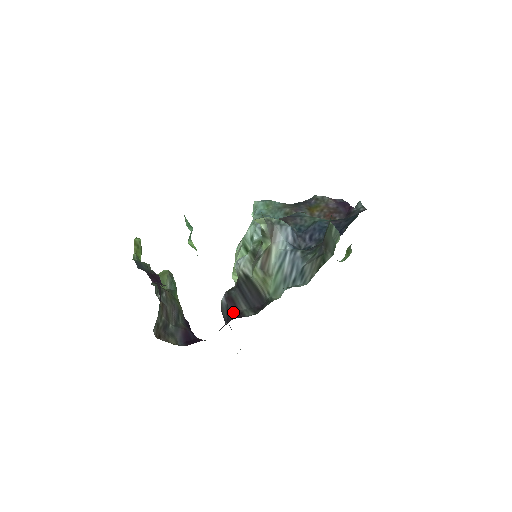
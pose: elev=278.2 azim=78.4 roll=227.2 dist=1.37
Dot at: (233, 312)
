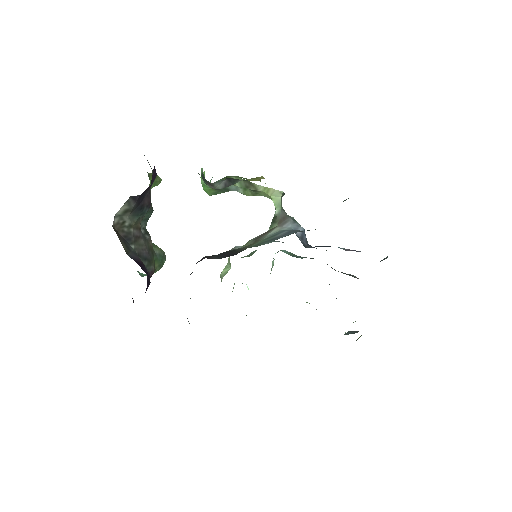
Dot at: occluded
